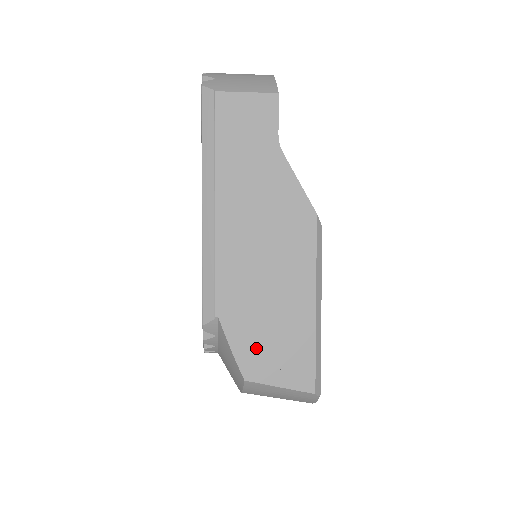
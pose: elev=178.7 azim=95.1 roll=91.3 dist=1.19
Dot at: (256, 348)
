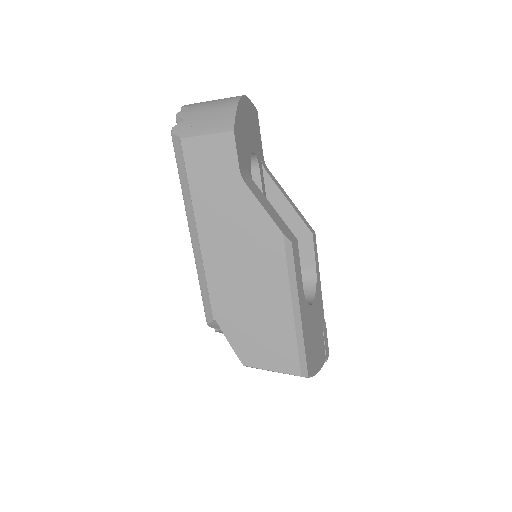
Dot at: (248, 342)
